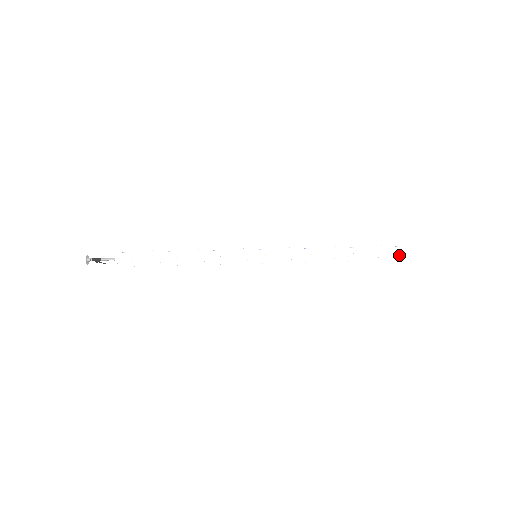
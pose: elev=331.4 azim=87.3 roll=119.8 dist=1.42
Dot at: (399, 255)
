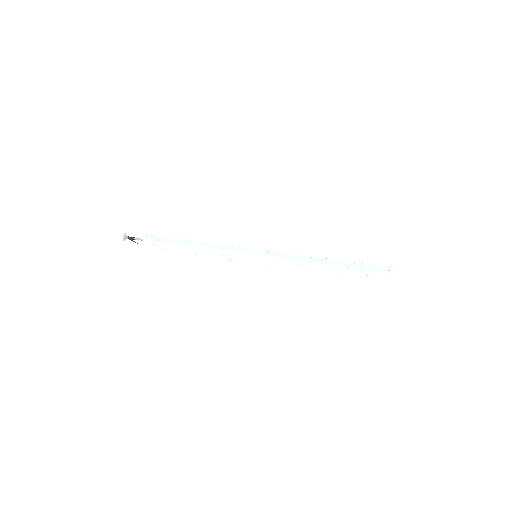
Dot at: (387, 276)
